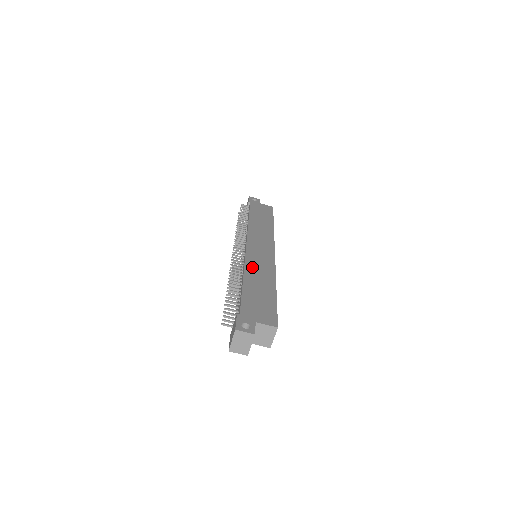
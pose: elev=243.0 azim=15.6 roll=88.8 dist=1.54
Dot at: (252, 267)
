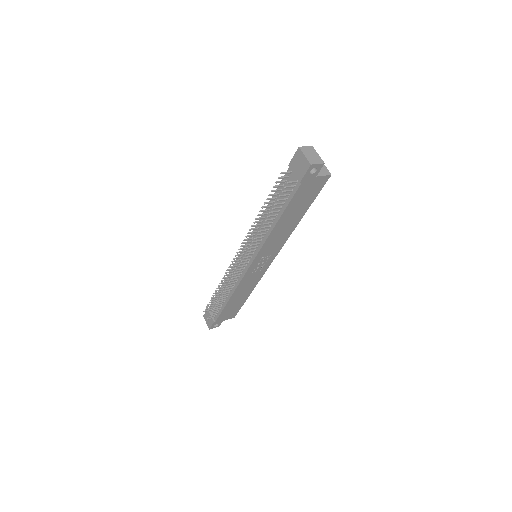
Dot at: occluded
